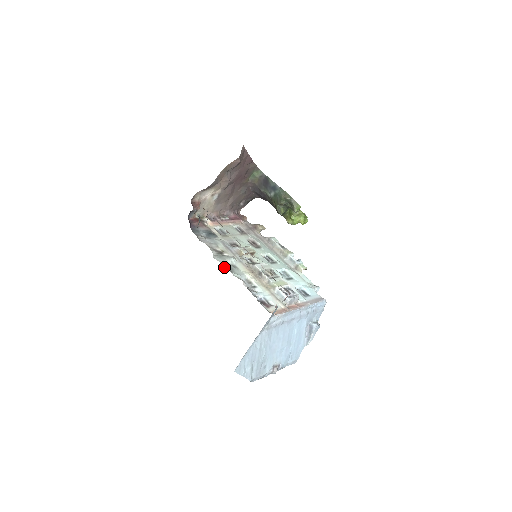
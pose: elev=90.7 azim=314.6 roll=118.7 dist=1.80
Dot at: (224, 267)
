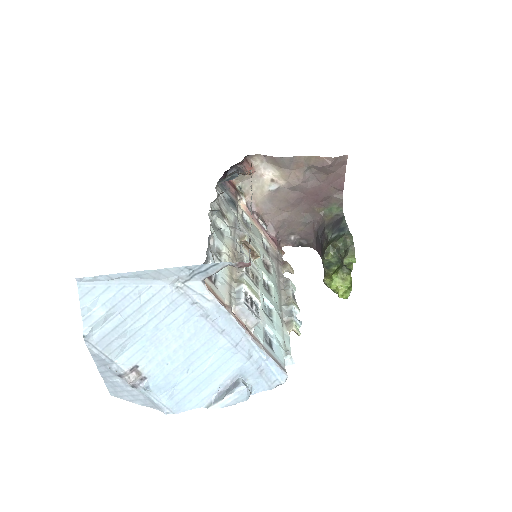
Dot at: (210, 216)
